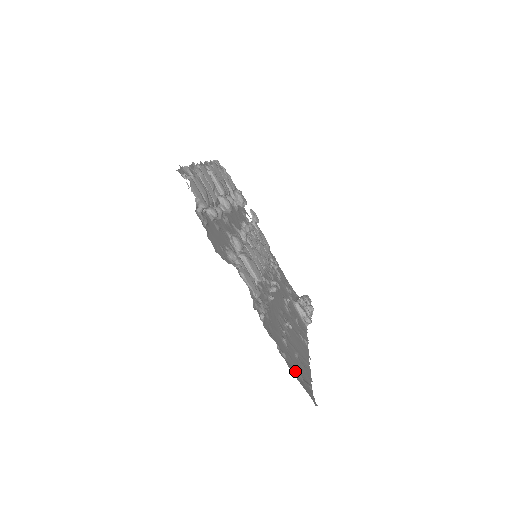
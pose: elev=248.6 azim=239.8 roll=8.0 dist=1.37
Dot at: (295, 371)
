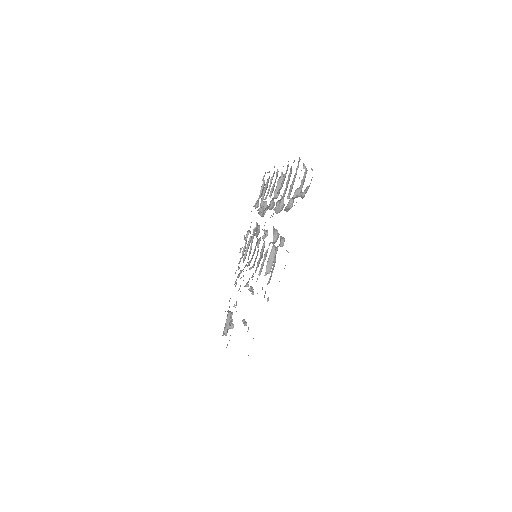
Dot at: (248, 355)
